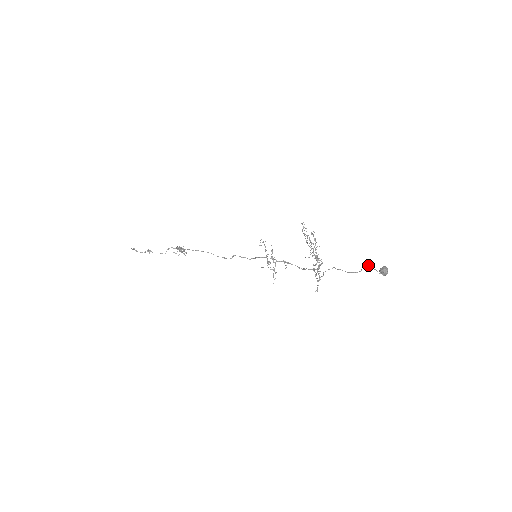
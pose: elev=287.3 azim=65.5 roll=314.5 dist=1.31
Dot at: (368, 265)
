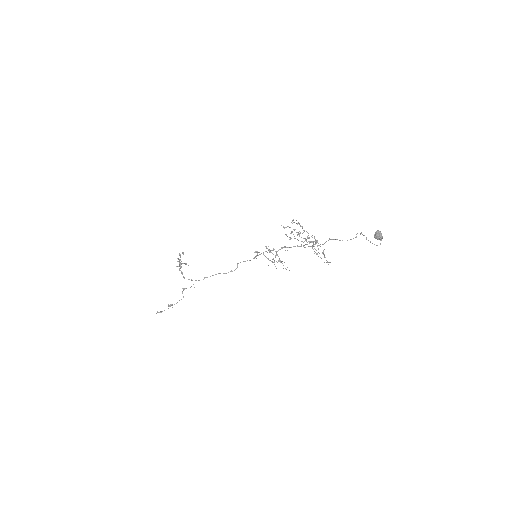
Dot at: occluded
